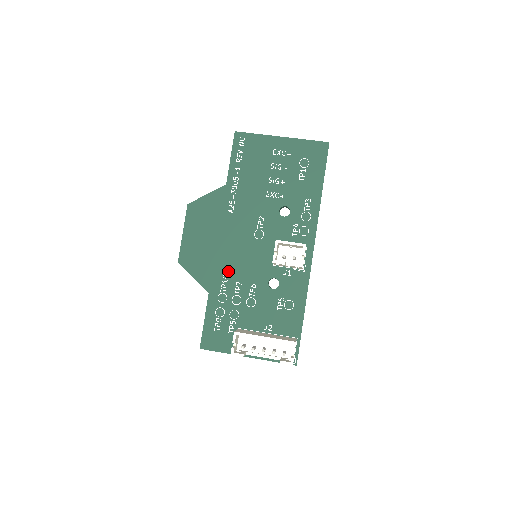
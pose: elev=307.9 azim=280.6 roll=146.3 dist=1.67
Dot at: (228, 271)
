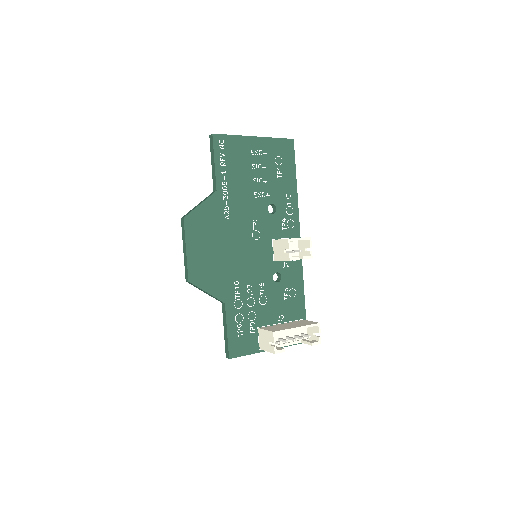
Dot at: (237, 277)
